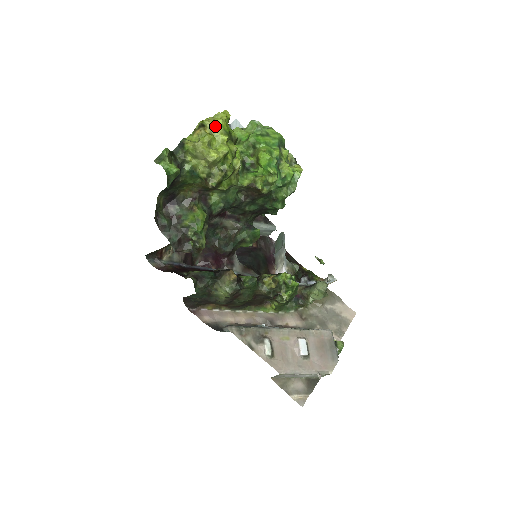
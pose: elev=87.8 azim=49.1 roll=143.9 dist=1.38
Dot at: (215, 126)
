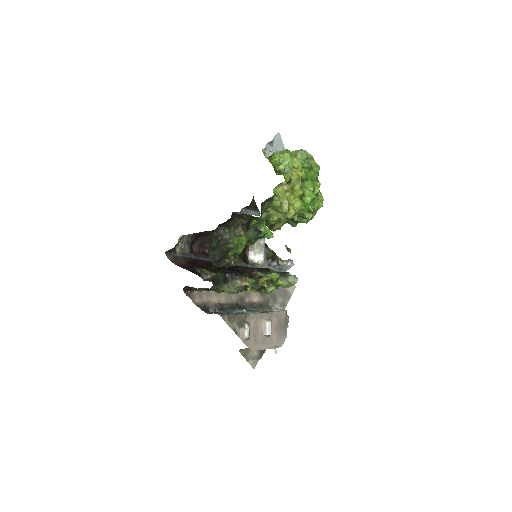
Dot at: (297, 181)
